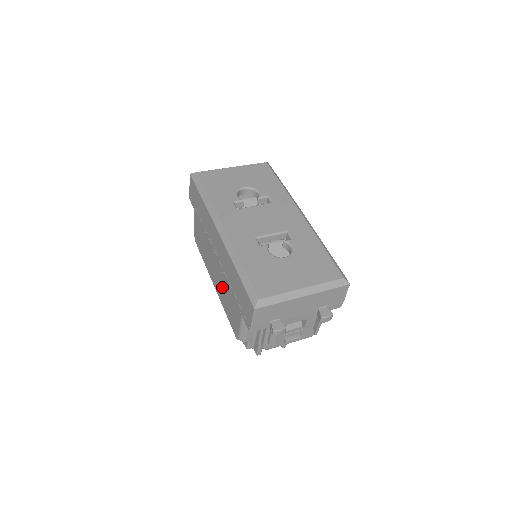
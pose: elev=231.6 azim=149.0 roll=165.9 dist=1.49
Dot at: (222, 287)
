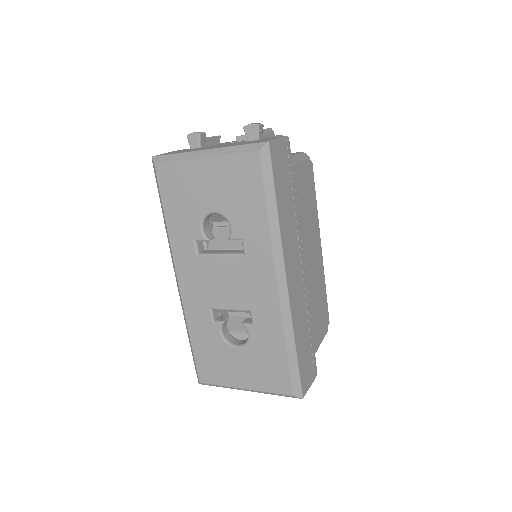
Dot at: occluded
